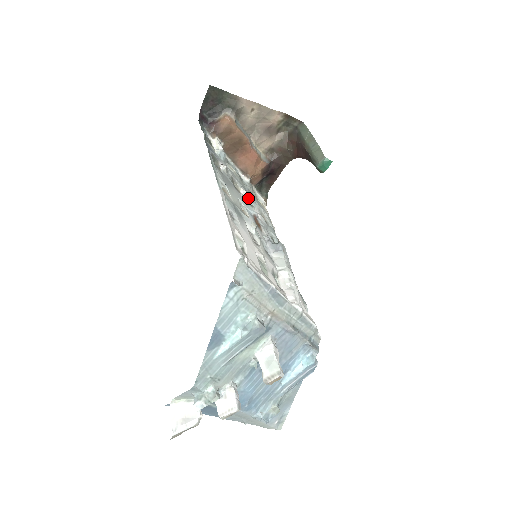
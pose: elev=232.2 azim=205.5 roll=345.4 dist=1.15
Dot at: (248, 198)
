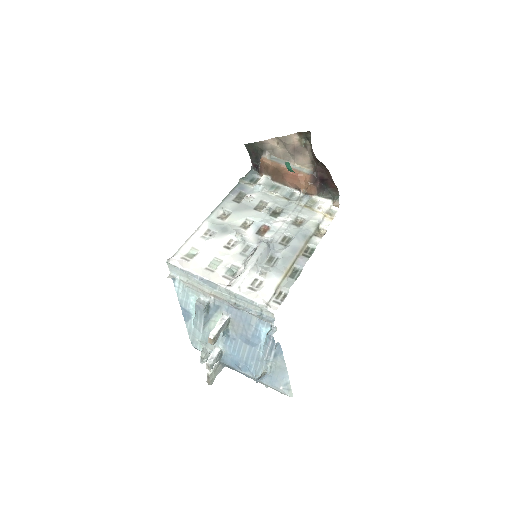
Dot at: (282, 211)
